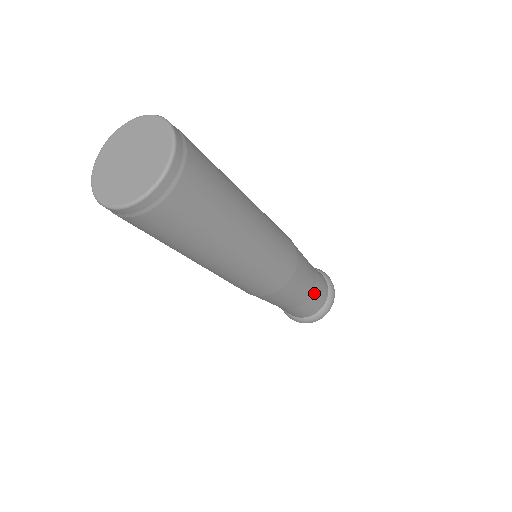
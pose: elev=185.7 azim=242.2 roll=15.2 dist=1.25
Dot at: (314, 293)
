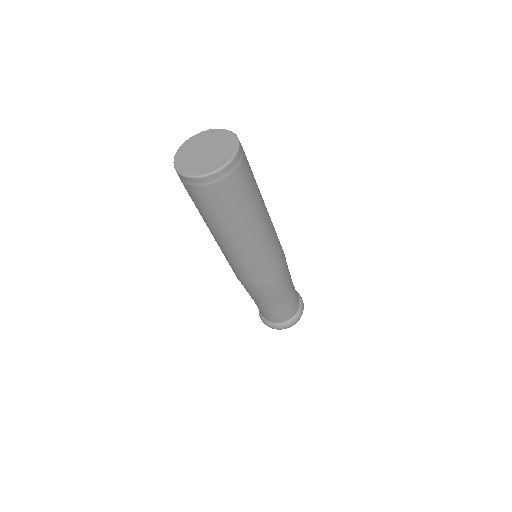
Dot at: (292, 298)
